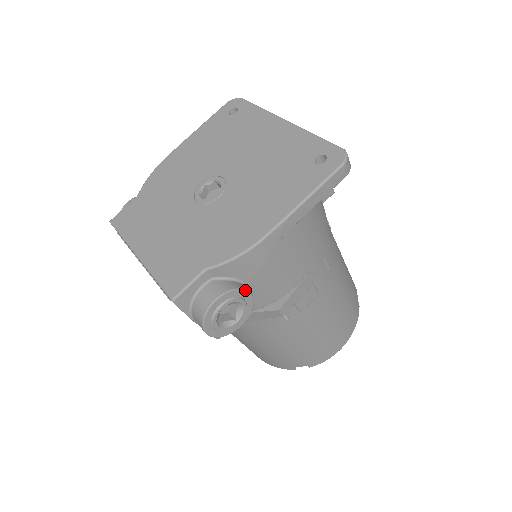
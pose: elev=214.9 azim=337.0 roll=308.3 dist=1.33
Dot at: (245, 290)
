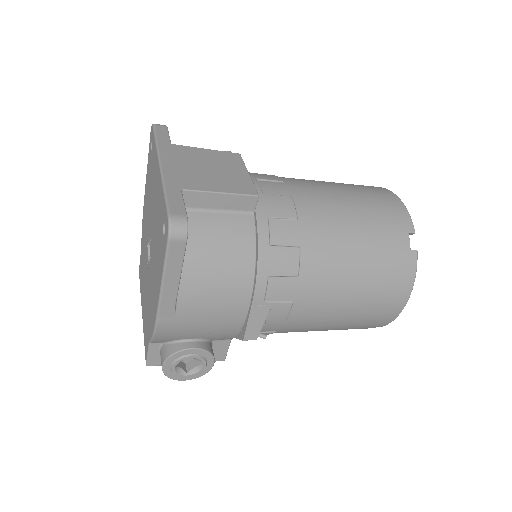
Dot at: (183, 350)
